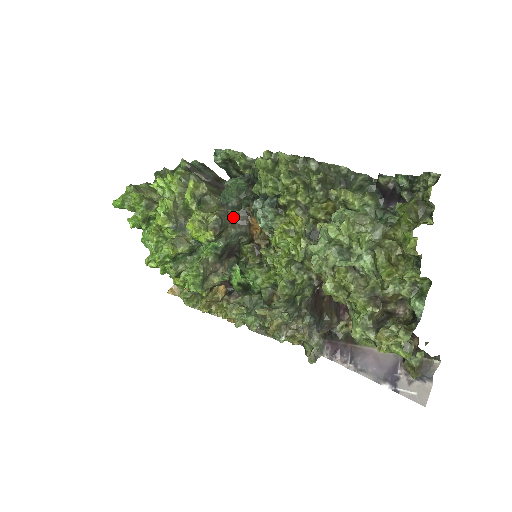
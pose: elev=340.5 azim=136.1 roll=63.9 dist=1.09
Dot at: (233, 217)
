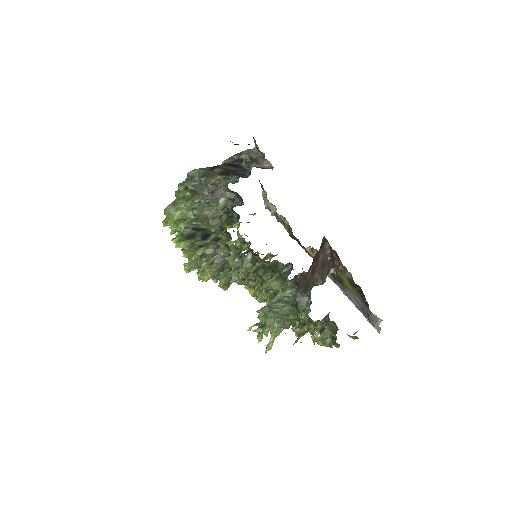
Dot at: occluded
